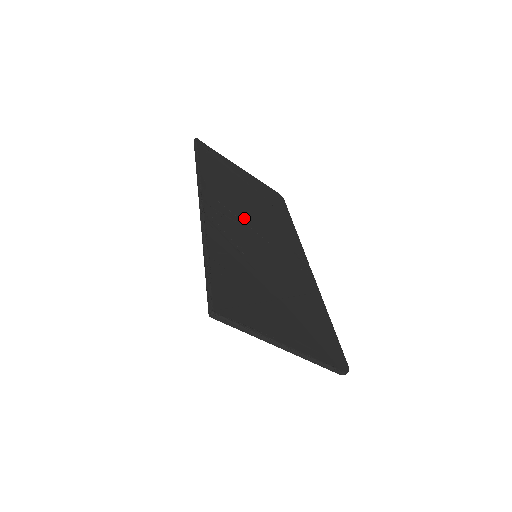
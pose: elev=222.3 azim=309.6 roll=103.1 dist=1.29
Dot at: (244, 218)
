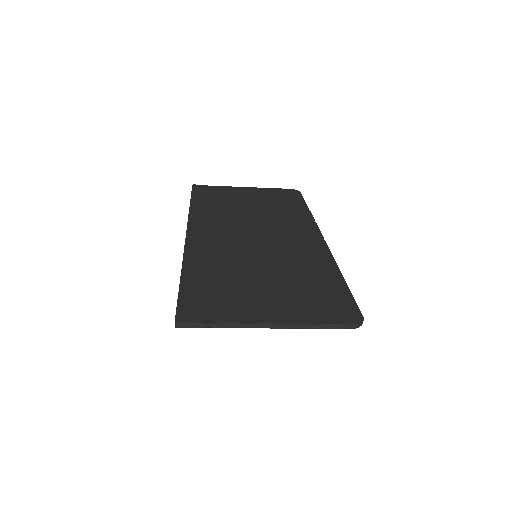
Dot at: (238, 229)
